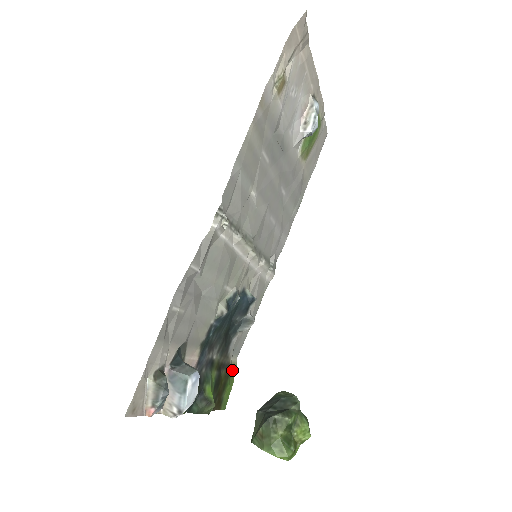
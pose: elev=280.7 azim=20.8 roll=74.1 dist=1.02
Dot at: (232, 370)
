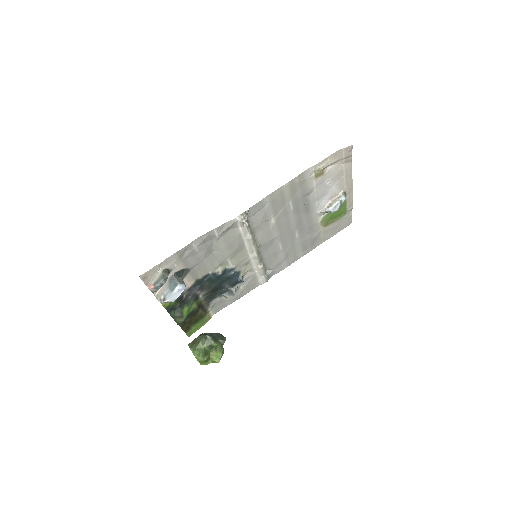
Dot at: (207, 317)
